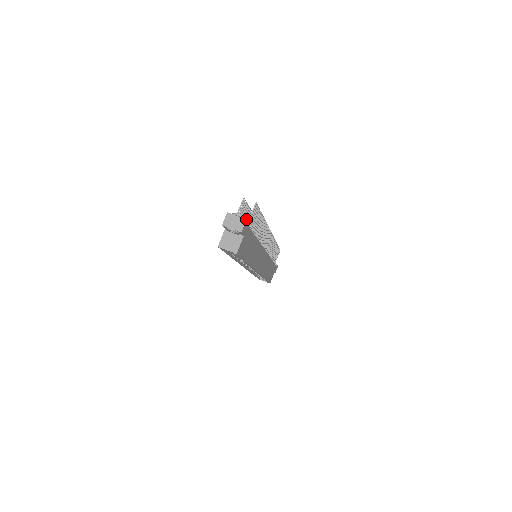
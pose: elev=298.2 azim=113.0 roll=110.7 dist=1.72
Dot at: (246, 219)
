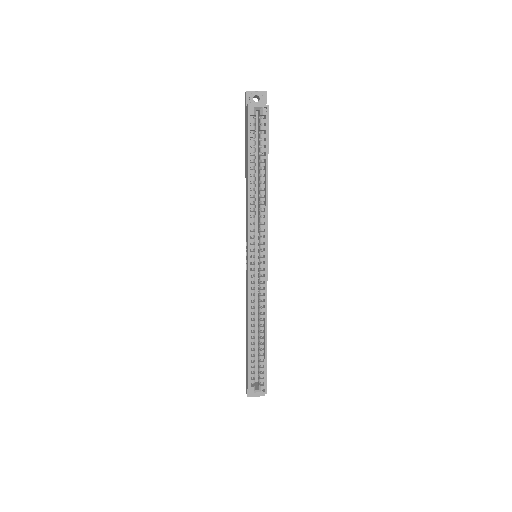
Dot at: occluded
